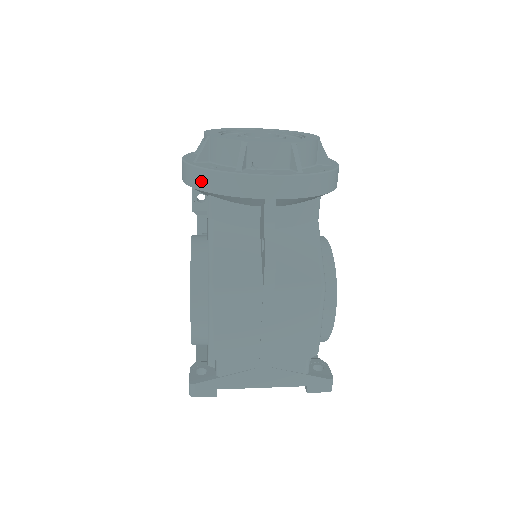
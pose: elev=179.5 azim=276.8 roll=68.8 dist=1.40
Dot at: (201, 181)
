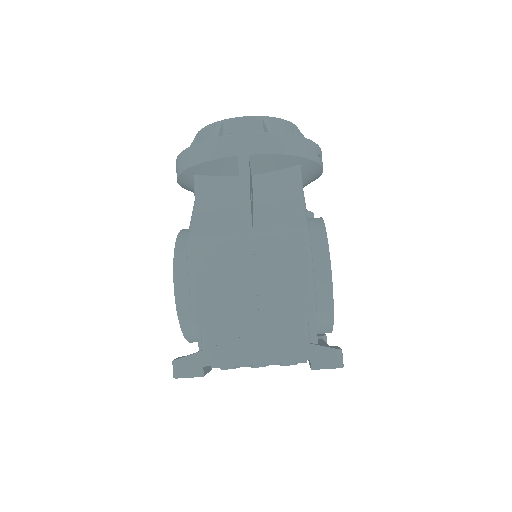
Dot at: (185, 161)
